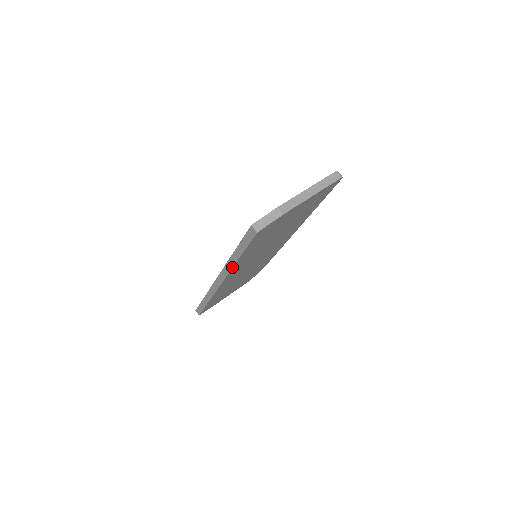
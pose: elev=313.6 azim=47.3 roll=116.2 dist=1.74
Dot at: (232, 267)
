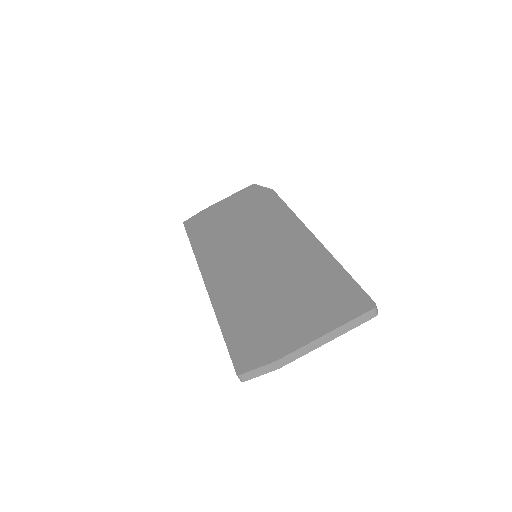
Dot at: occluded
